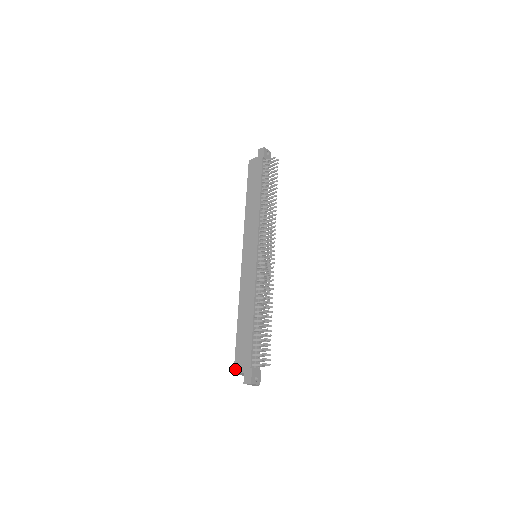
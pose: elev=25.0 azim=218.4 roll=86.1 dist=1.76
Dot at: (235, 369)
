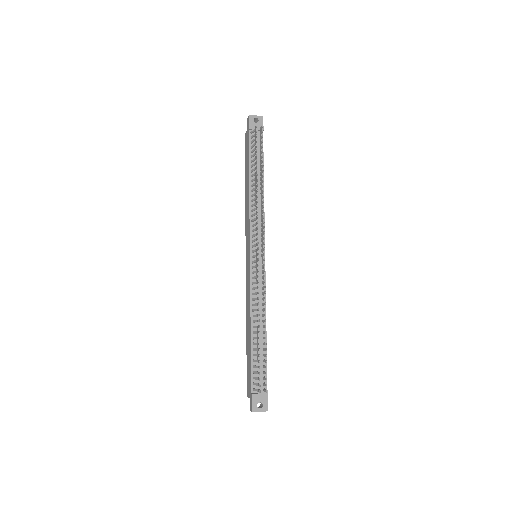
Dot at: (247, 392)
